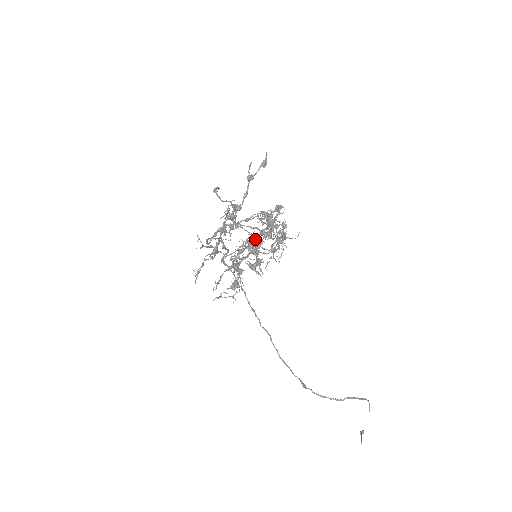
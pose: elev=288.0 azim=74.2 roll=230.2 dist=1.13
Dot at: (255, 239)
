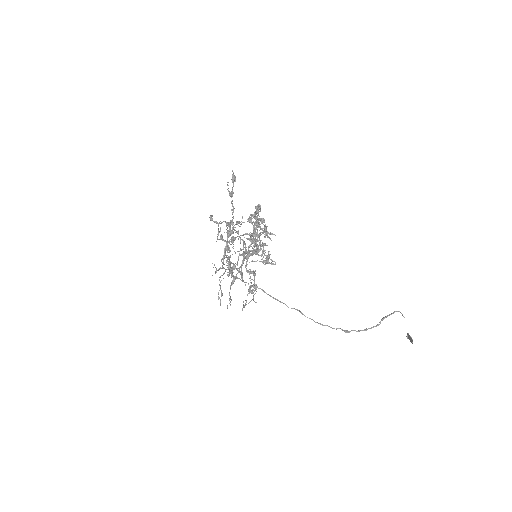
Dot at: occluded
